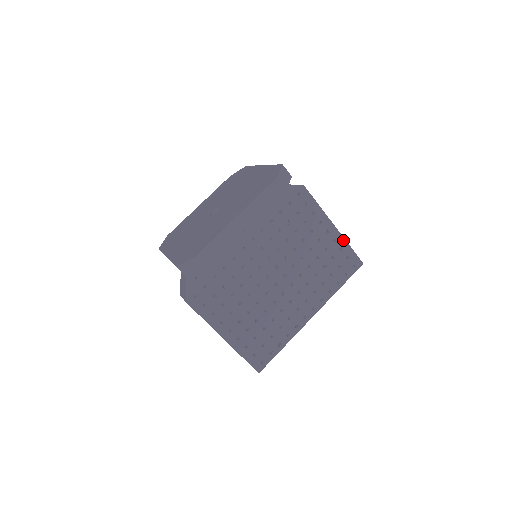
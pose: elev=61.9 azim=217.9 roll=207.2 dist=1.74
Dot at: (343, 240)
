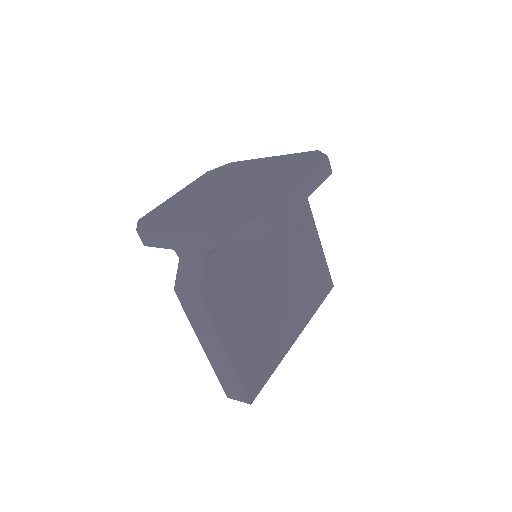
Dot at: (324, 257)
